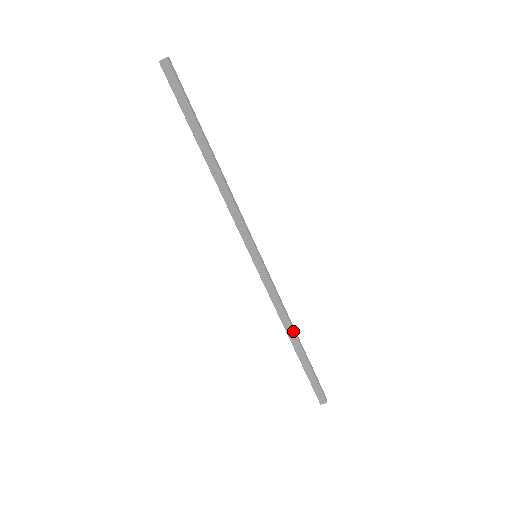
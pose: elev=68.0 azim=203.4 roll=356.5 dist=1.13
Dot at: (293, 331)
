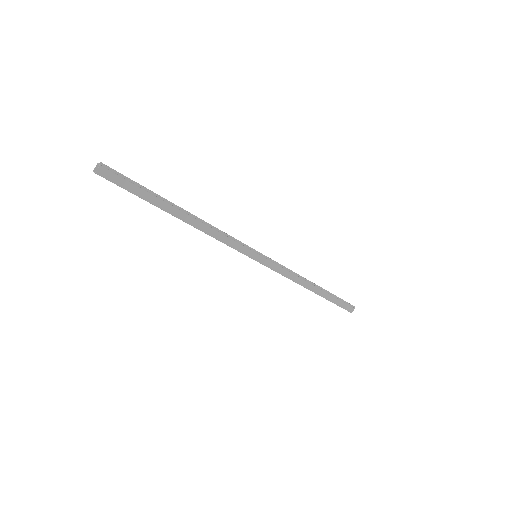
Dot at: (306, 288)
